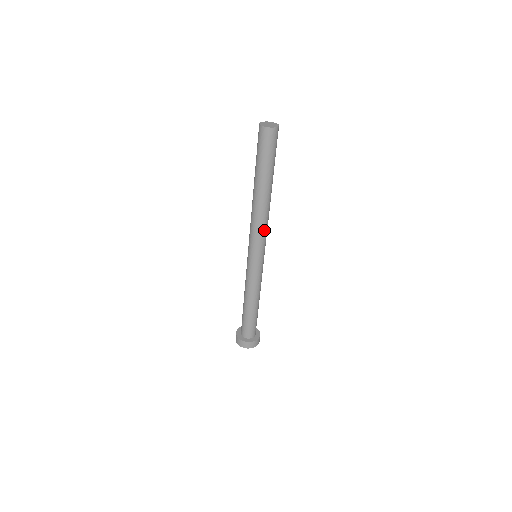
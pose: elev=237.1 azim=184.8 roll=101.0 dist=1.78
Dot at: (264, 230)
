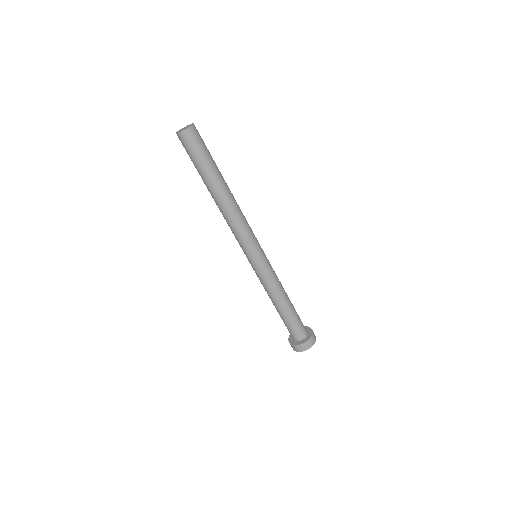
Dot at: (242, 229)
